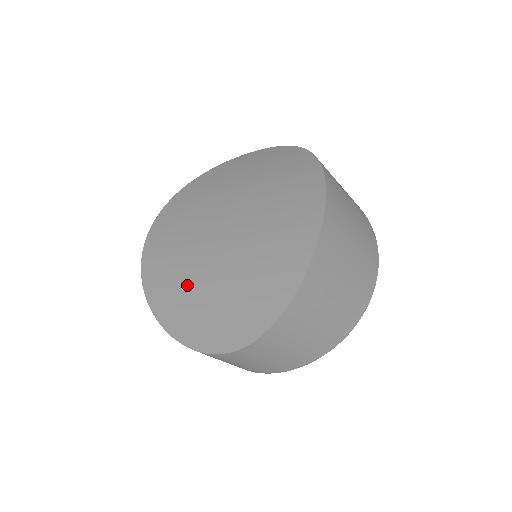
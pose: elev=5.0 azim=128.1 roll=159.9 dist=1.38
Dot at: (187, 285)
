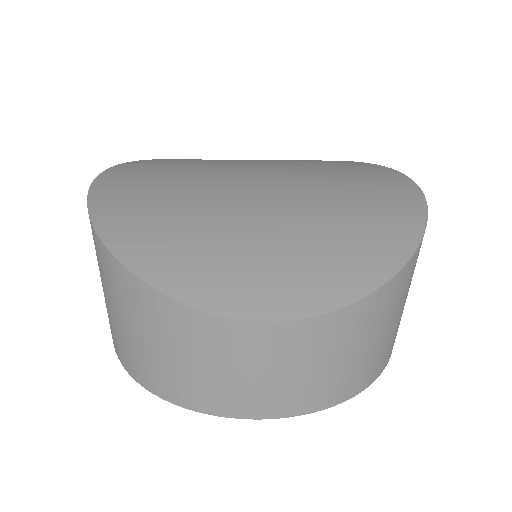
Dot at: (214, 228)
